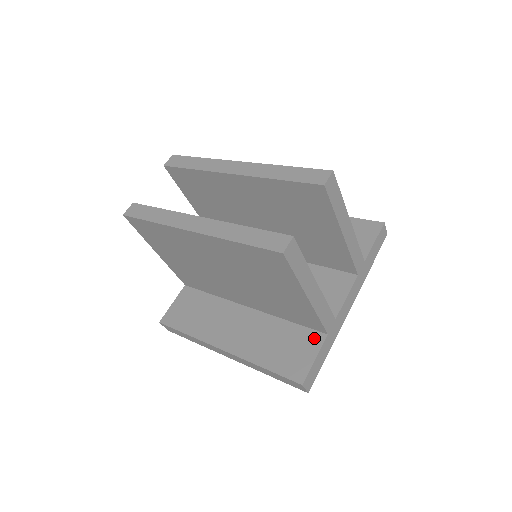
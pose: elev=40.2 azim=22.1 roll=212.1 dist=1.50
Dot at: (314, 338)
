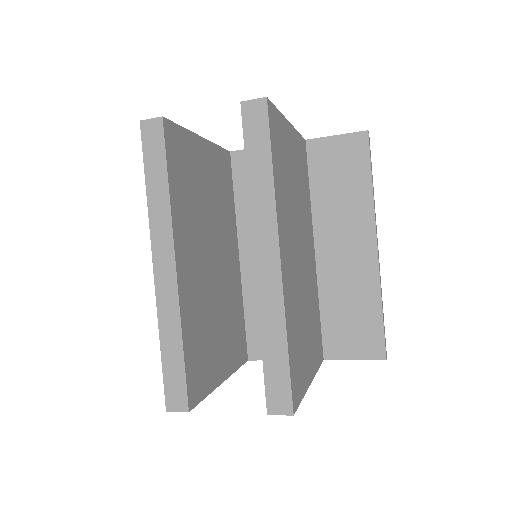
Dot at: occluded
